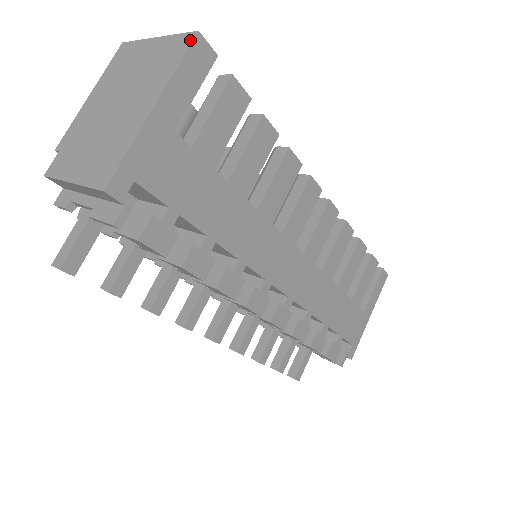
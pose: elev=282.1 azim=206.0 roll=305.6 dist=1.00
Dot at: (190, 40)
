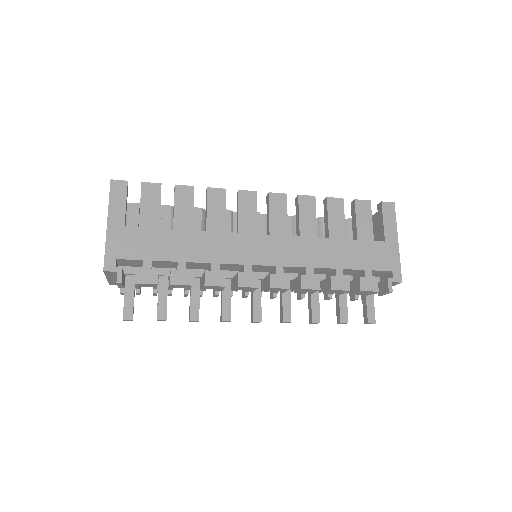
Dot at: (110, 186)
